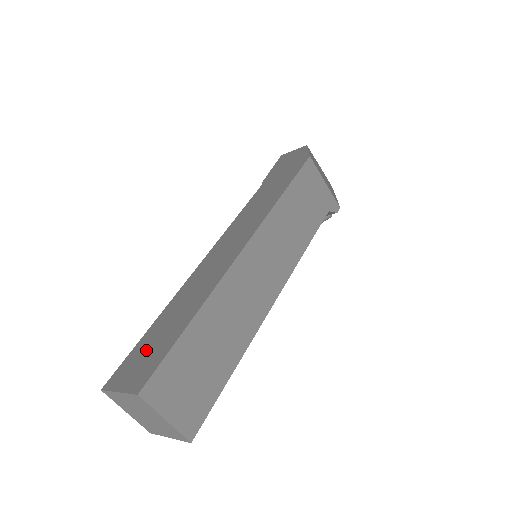
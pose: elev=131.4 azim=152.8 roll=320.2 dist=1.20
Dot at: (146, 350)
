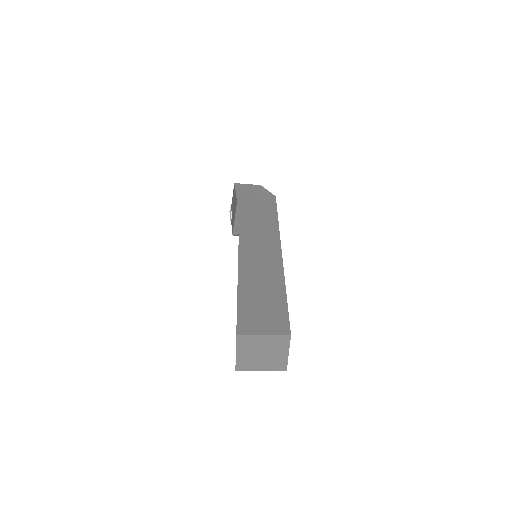
Dot at: (258, 309)
